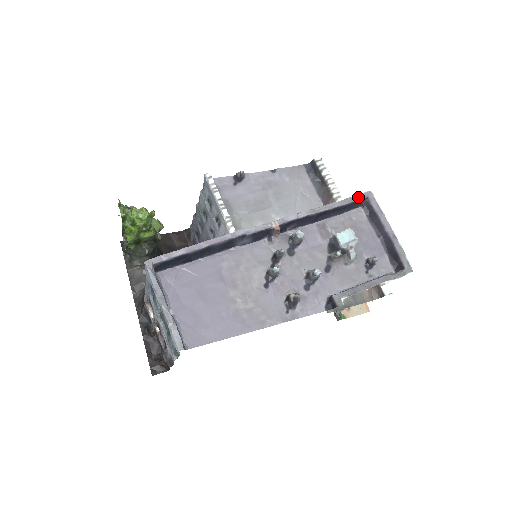
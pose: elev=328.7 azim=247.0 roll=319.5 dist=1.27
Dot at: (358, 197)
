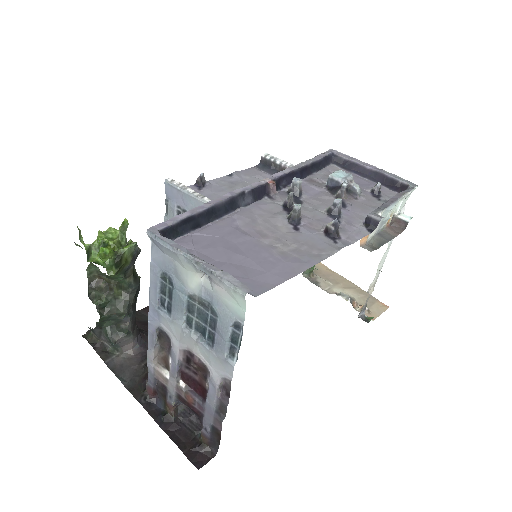
Dot at: (325, 154)
